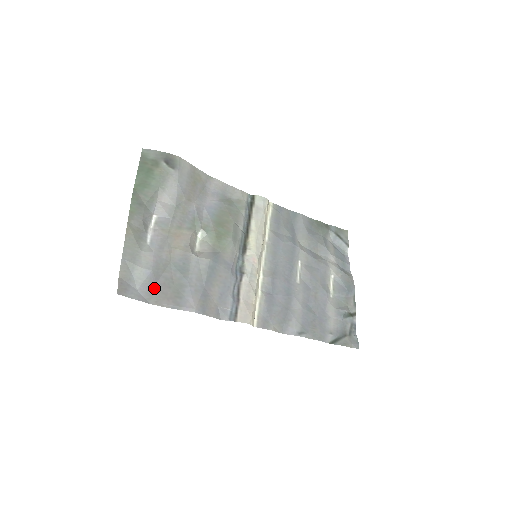
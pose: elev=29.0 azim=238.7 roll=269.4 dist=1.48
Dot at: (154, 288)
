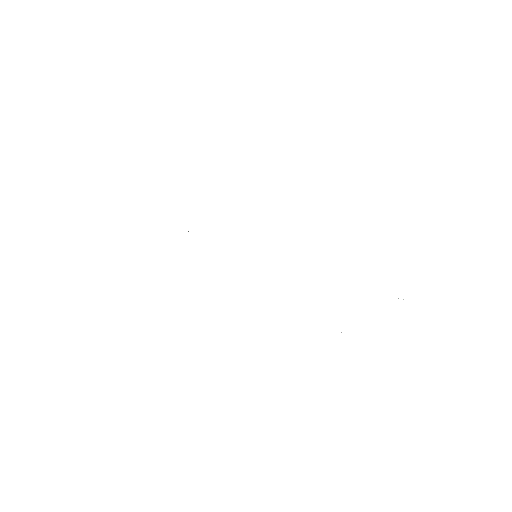
Dot at: occluded
